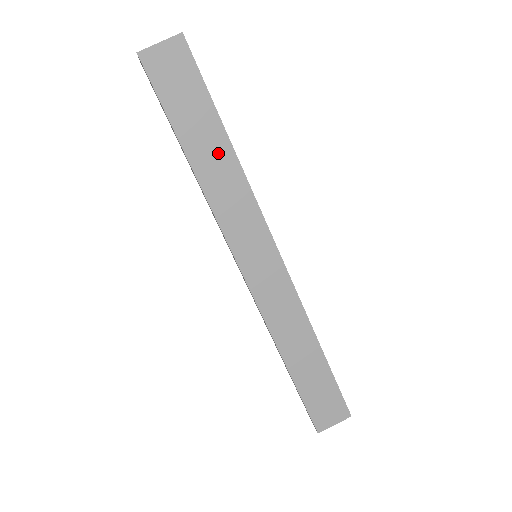
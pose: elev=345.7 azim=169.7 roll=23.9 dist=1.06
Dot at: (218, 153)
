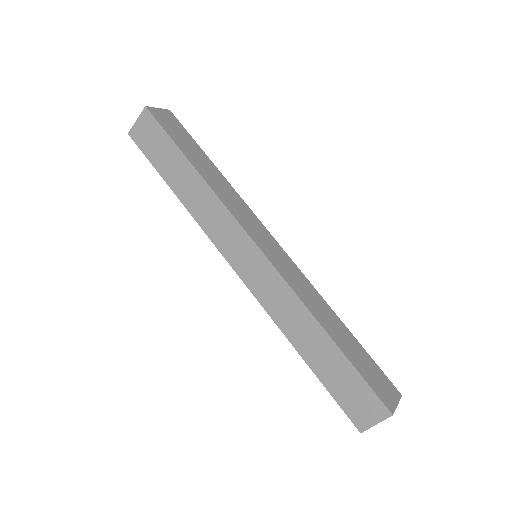
Dot at: (190, 180)
